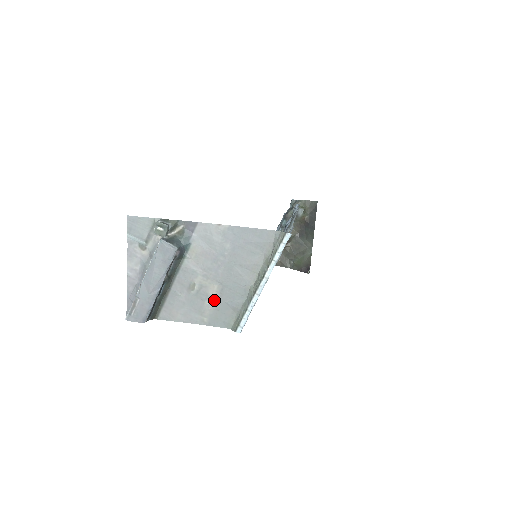
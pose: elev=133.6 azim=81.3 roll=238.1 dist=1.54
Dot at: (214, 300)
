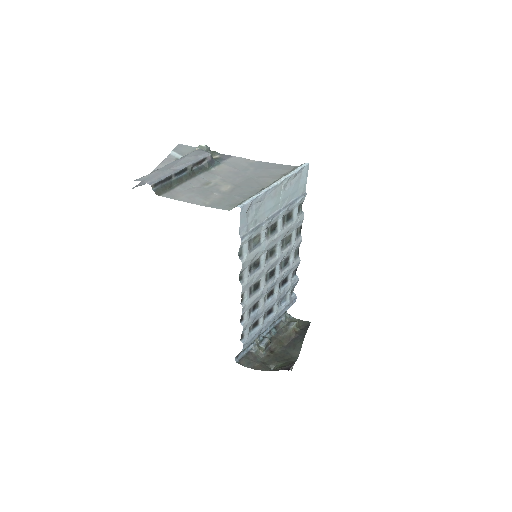
Dot at: (223, 193)
